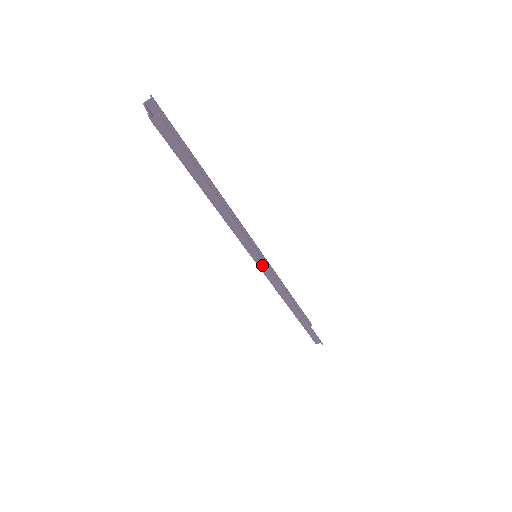
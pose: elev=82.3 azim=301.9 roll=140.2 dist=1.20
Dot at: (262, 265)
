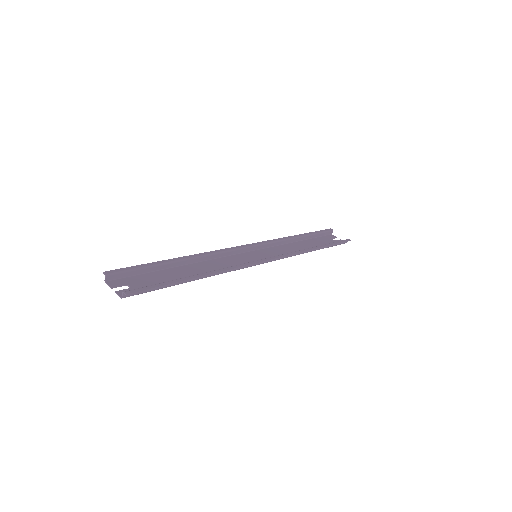
Dot at: occluded
